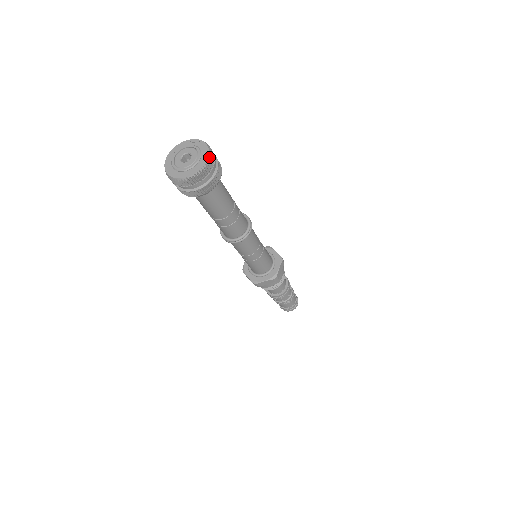
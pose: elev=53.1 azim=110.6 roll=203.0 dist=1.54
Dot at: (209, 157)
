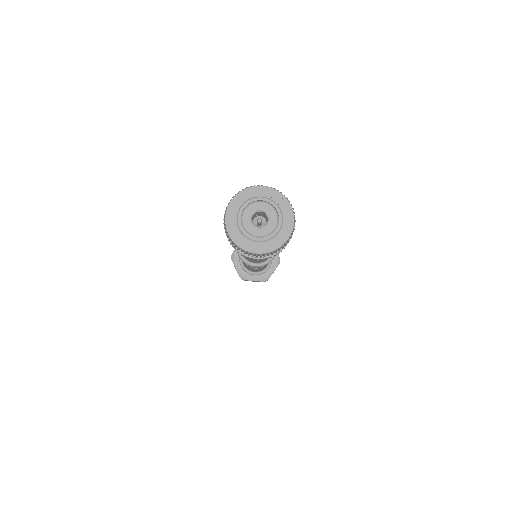
Dot at: (292, 233)
